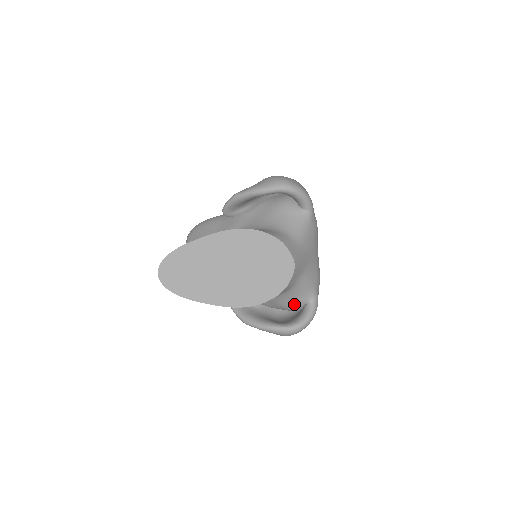
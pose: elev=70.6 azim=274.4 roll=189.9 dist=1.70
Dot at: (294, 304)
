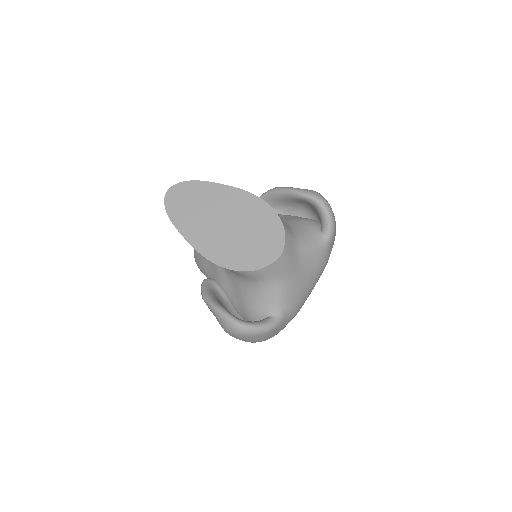
Dot at: (257, 309)
